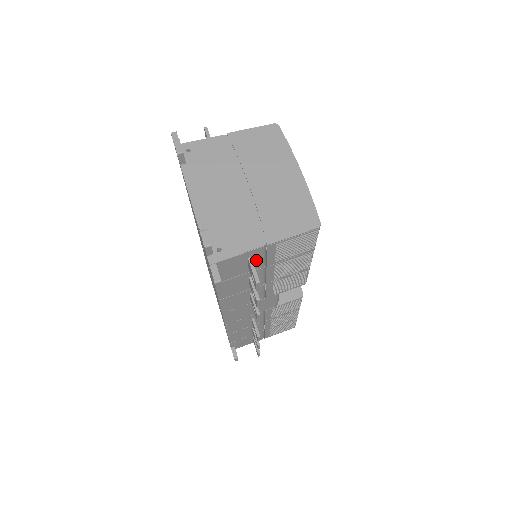
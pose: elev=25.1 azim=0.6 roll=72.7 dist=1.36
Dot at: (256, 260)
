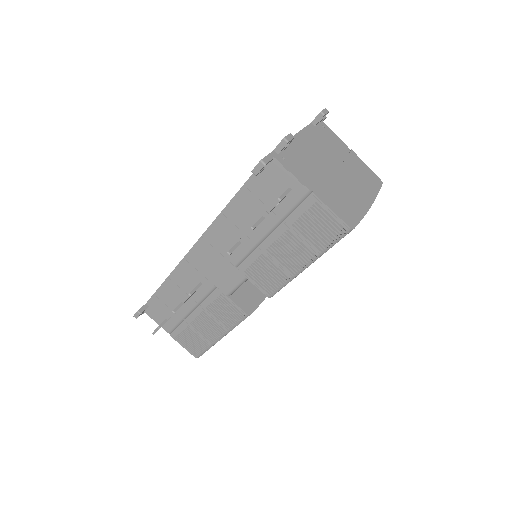
Dot at: (288, 200)
